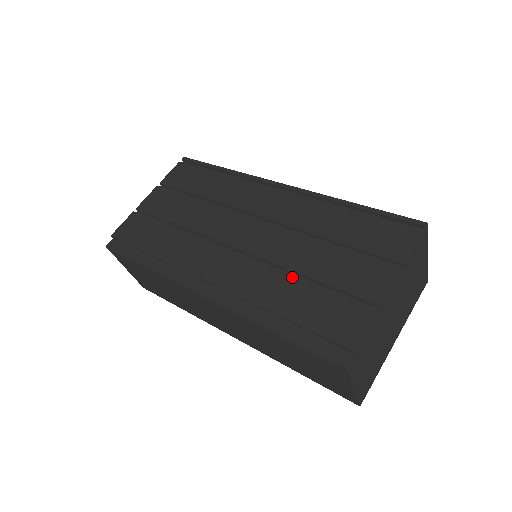
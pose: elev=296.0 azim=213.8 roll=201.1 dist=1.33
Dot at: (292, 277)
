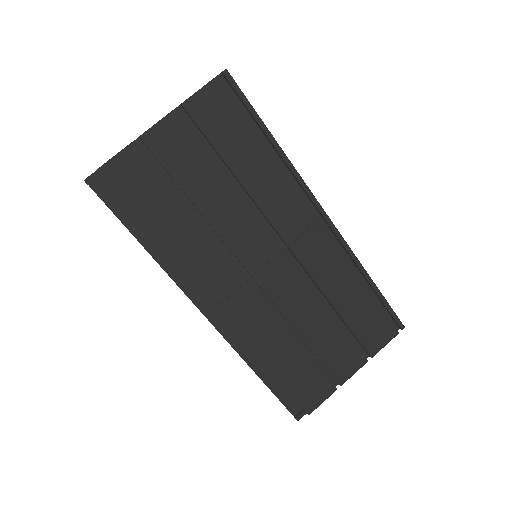
Dot at: (292, 336)
